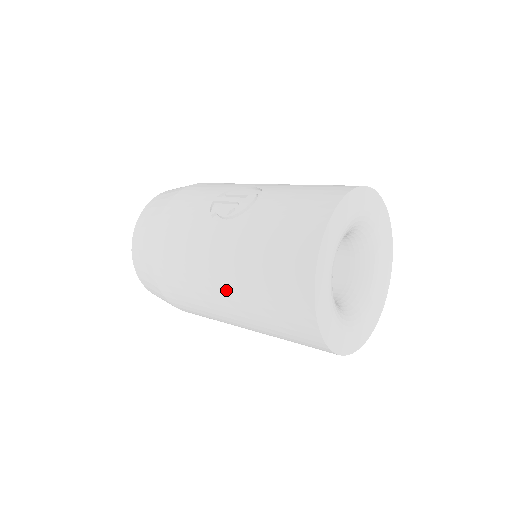
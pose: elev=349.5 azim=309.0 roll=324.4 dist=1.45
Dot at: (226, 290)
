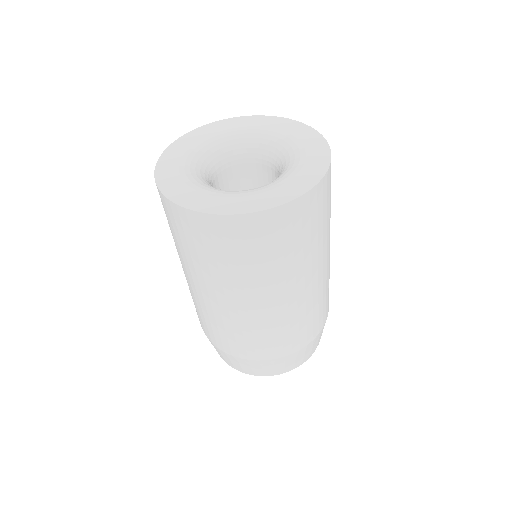
Dot at: occluded
